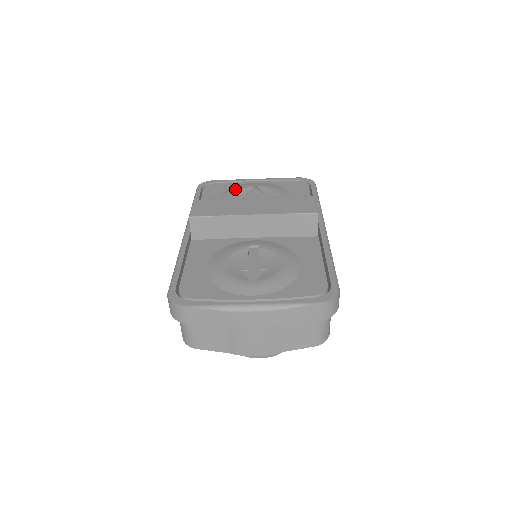
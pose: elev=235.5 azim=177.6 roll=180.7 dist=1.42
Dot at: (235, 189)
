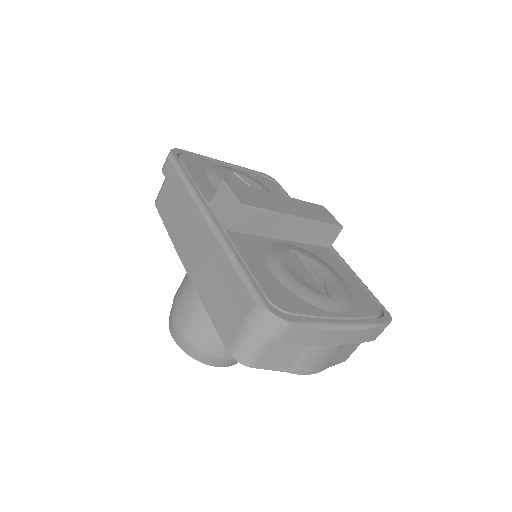
Dot at: (218, 170)
